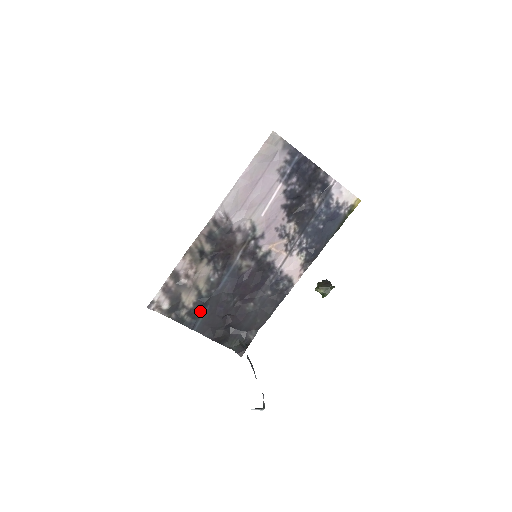
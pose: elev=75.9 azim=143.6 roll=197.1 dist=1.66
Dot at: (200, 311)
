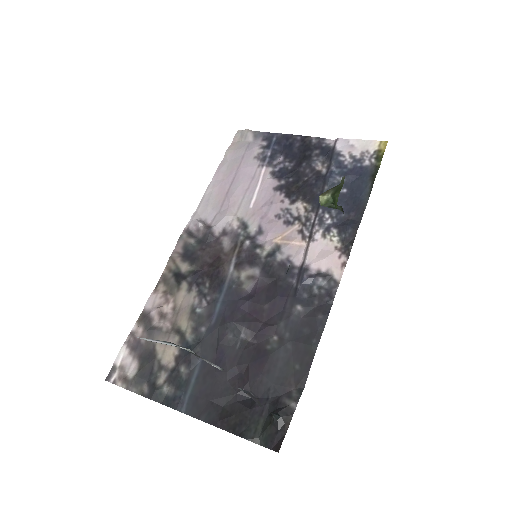
Dot at: (188, 371)
